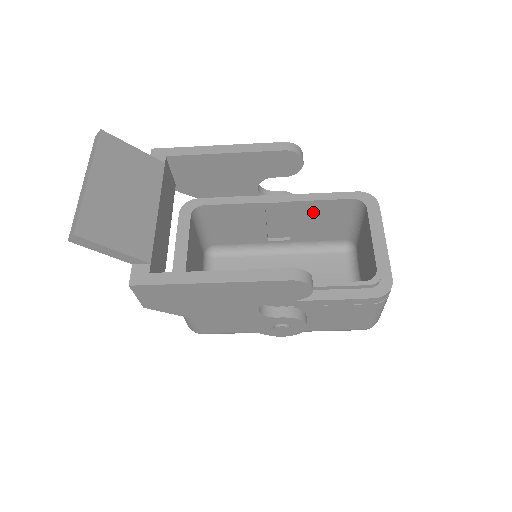
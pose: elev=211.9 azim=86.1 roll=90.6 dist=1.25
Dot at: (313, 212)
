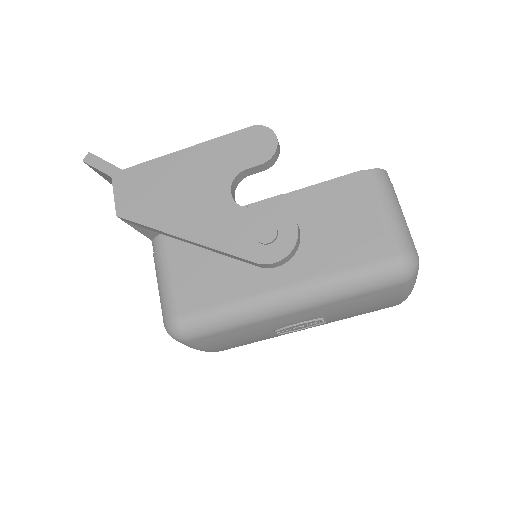
Dot at: occluded
